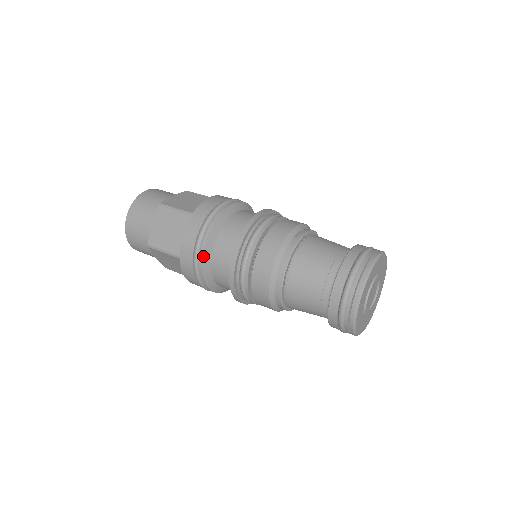
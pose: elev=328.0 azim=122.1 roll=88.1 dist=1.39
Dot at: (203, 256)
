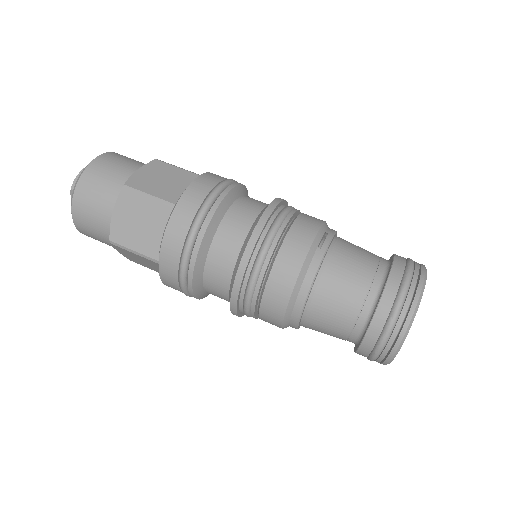
Dot at: (194, 267)
